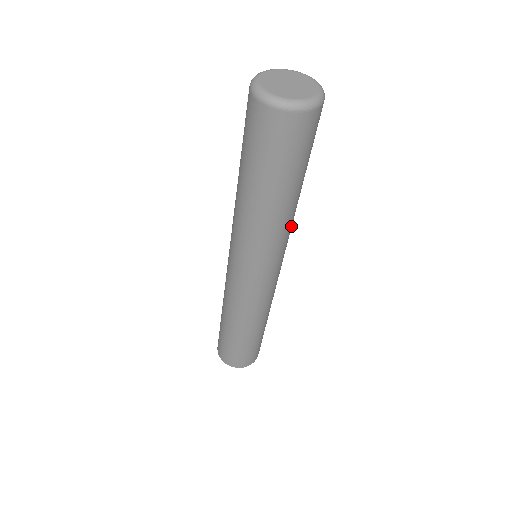
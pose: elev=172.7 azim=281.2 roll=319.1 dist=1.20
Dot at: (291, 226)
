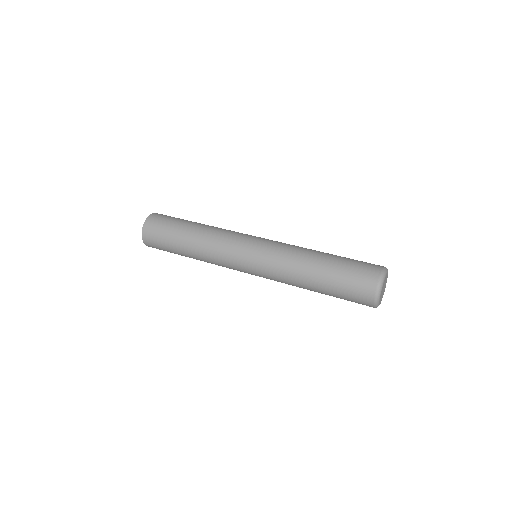
Dot at: occluded
